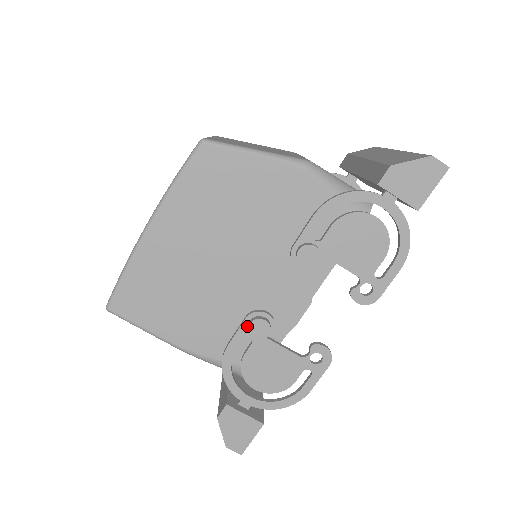
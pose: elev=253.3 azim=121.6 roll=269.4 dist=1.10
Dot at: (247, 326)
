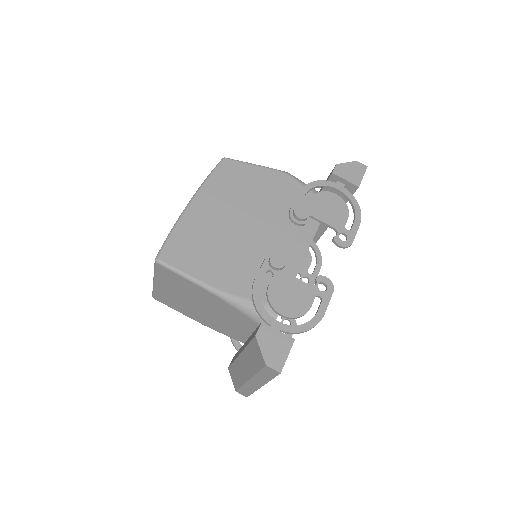
Dot at: (268, 262)
